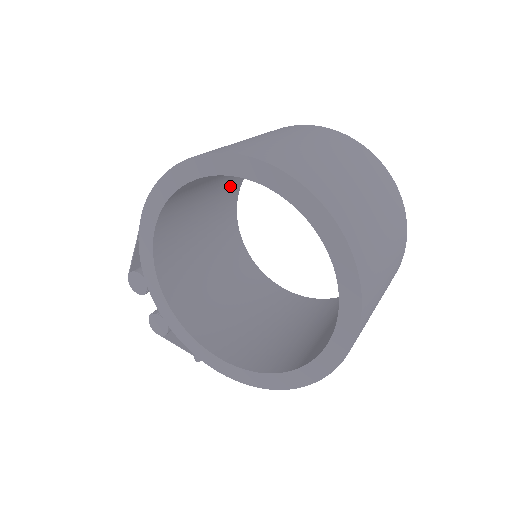
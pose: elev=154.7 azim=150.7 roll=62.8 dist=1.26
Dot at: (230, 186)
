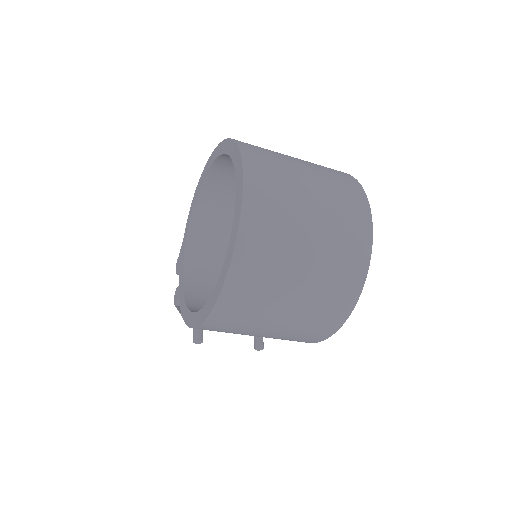
Dot at: occluded
